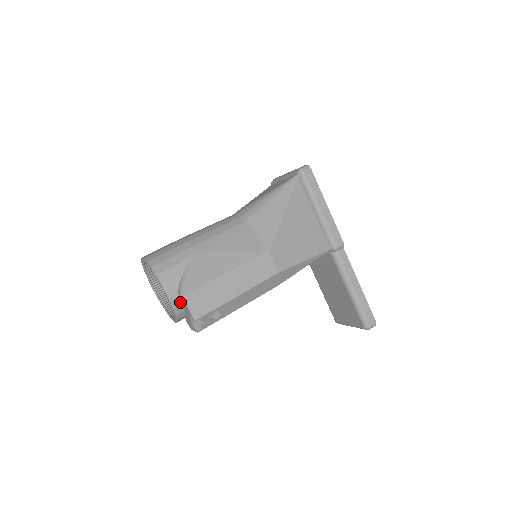
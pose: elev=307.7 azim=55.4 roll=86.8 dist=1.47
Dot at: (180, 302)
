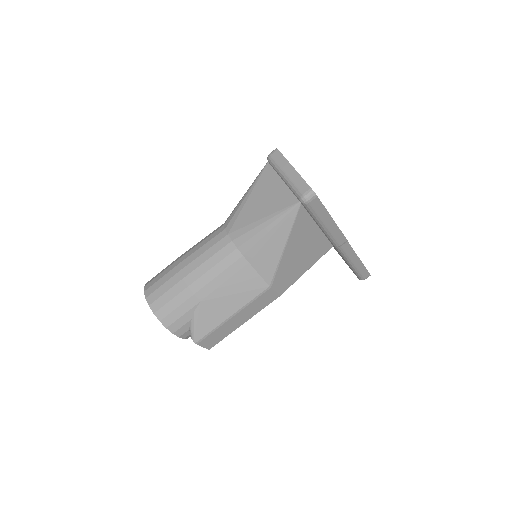
Dot at: occluded
